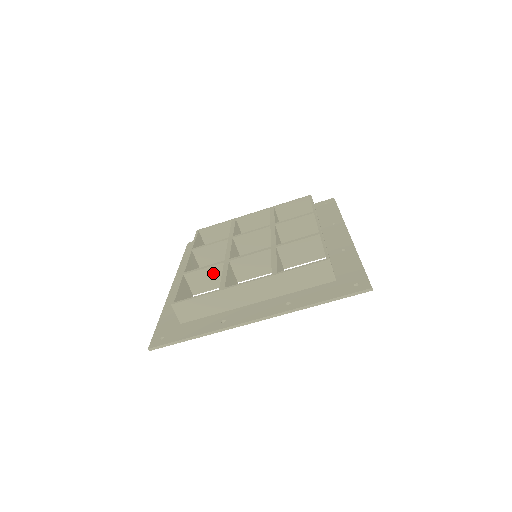
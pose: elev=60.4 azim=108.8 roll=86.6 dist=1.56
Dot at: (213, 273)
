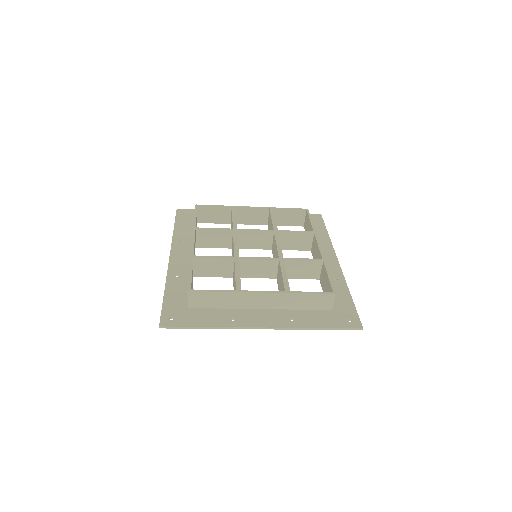
Dot at: (220, 264)
